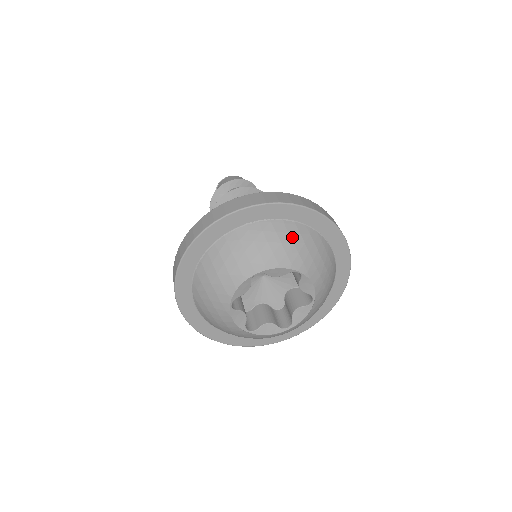
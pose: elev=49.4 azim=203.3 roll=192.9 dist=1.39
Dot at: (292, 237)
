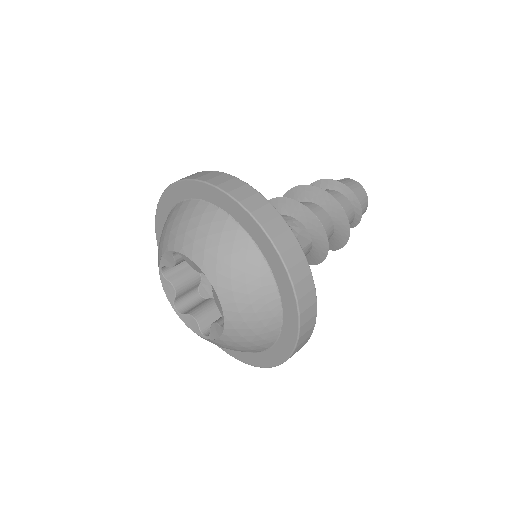
Dot at: (222, 238)
